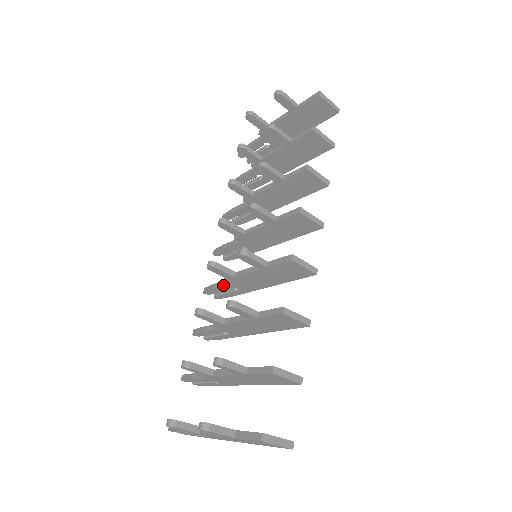
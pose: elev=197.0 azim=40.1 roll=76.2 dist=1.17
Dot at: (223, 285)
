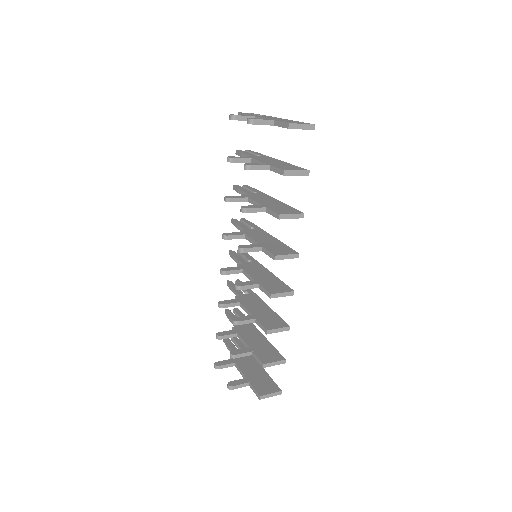
Dot at: occluded
